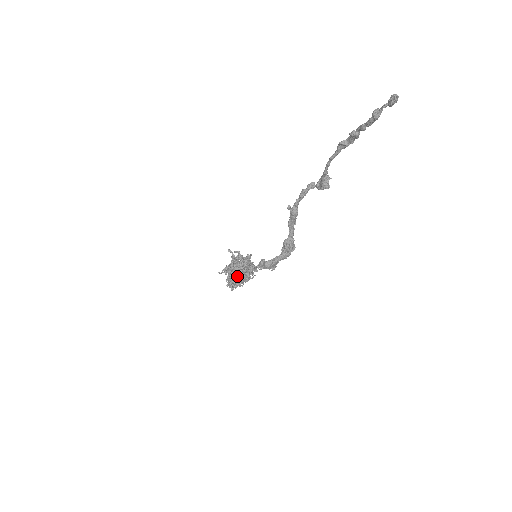
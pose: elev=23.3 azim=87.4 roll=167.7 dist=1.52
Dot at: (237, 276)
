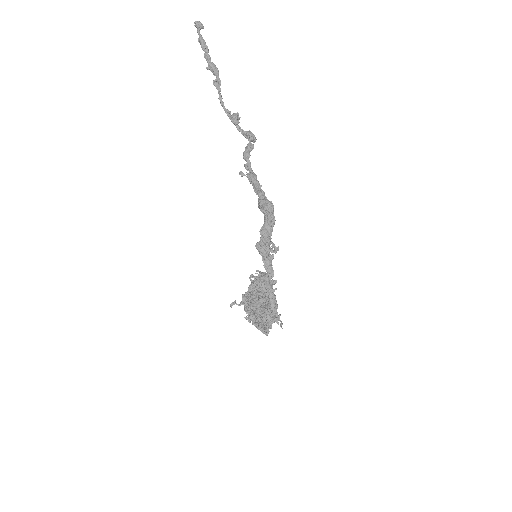
Dot at: (251, 297)
